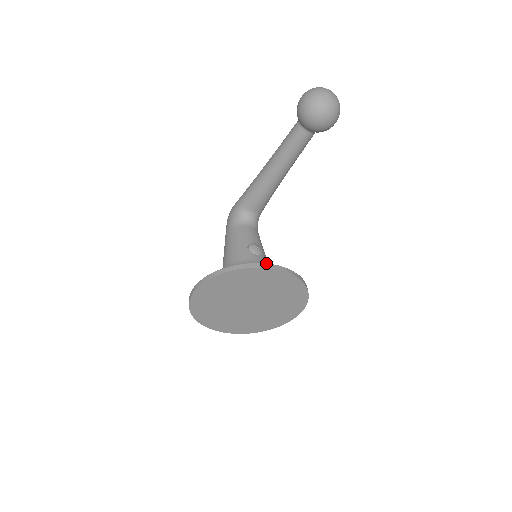
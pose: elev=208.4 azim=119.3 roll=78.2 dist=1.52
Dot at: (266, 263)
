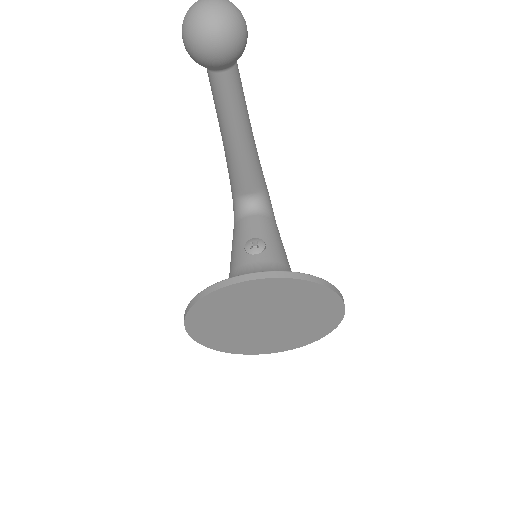
Dot at: (233, 277)
